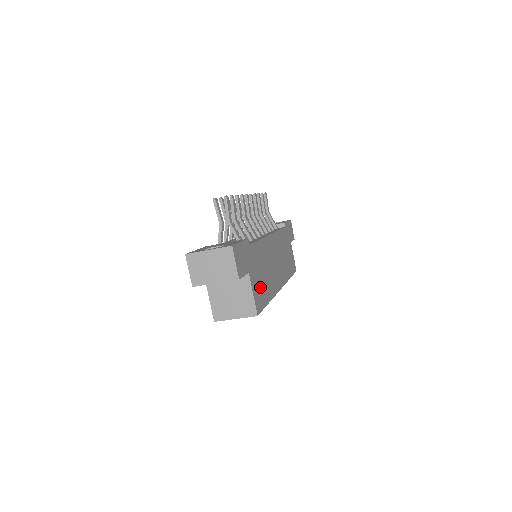
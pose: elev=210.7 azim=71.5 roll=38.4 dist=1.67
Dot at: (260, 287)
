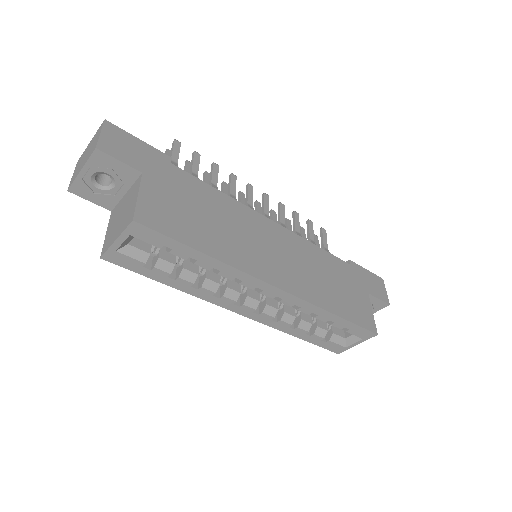
Dot at: (178, 215)
